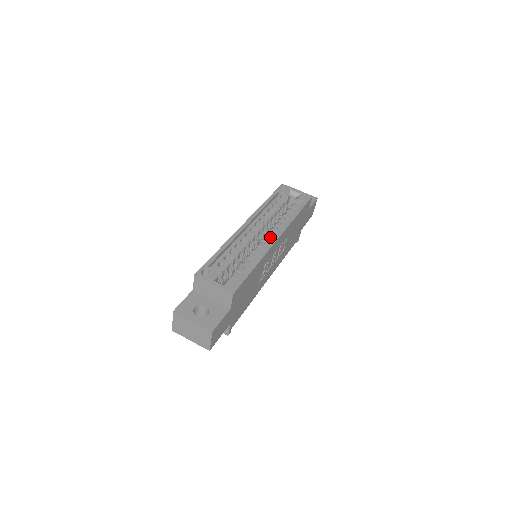
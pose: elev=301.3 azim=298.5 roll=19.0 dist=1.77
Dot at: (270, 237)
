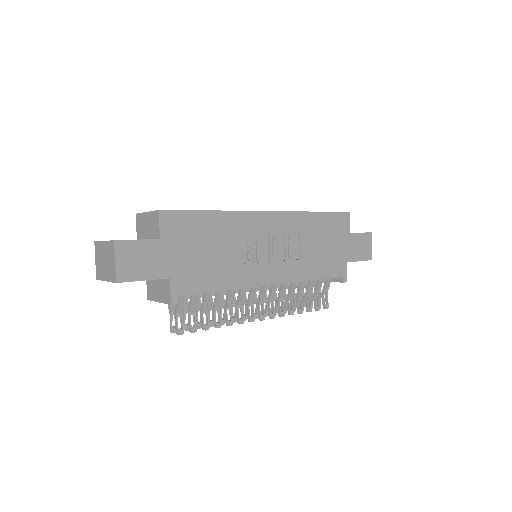
Dot at: occluded
